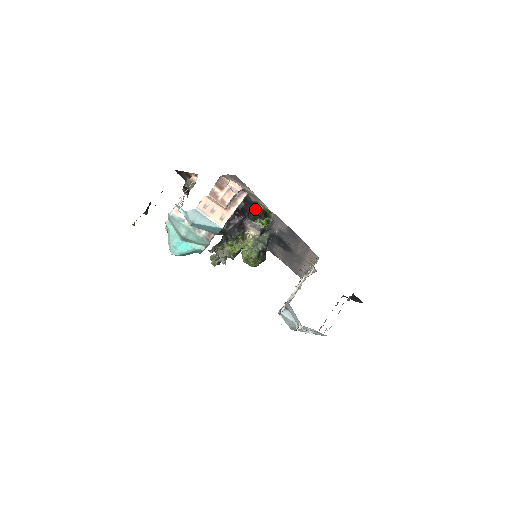
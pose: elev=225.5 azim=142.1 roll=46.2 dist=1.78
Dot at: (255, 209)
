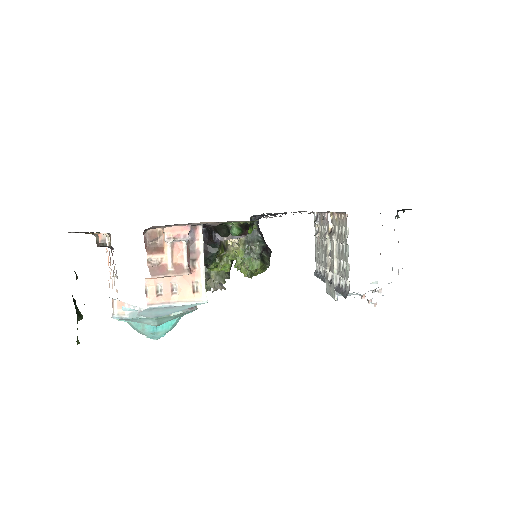
Dot at: occluded
